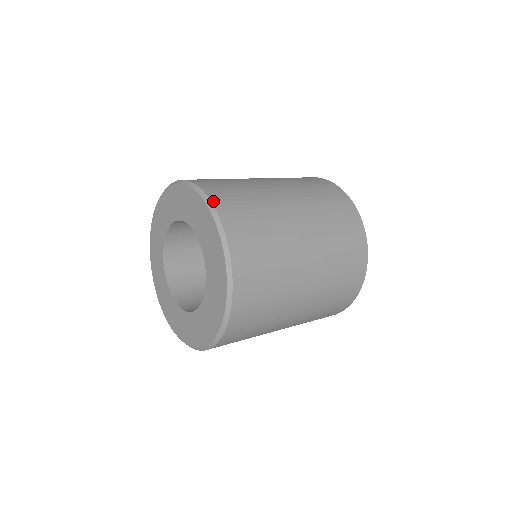
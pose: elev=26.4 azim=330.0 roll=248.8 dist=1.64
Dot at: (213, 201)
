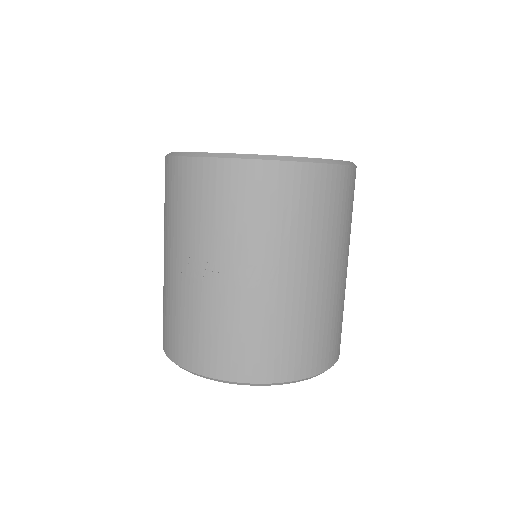
Dot at: (327, 368)
